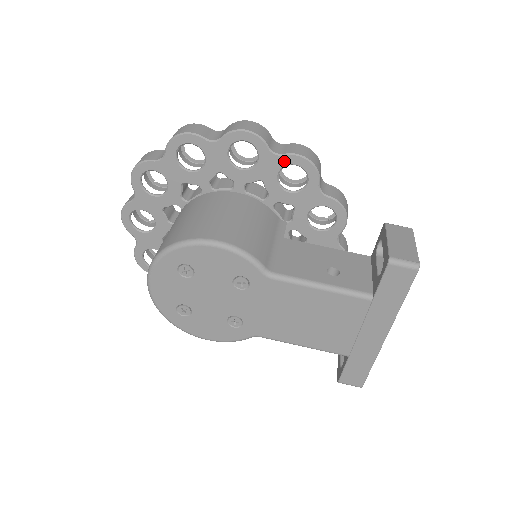
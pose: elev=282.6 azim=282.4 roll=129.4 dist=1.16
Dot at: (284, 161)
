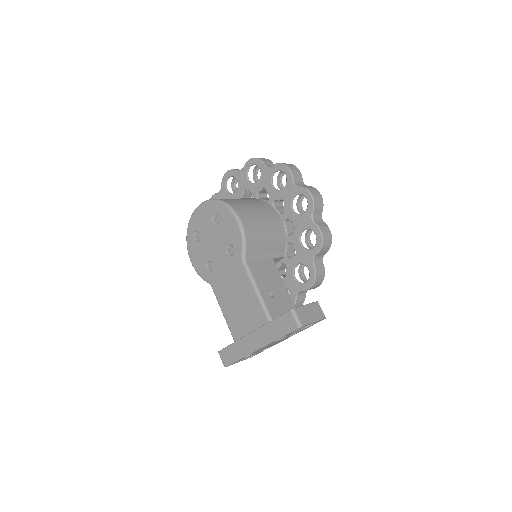
Dot at: (312, 227)
